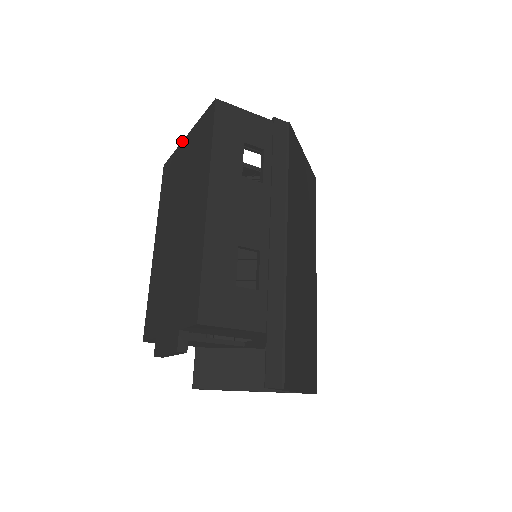
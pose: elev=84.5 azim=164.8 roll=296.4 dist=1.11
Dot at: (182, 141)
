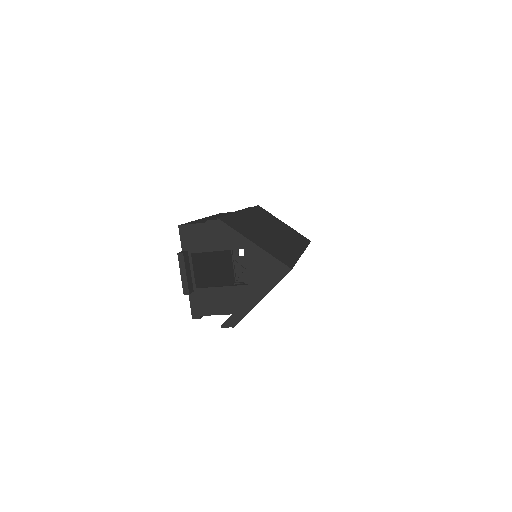
Dot at: occluded
